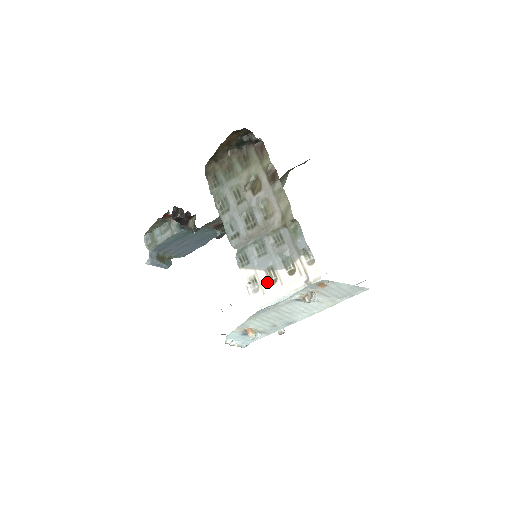
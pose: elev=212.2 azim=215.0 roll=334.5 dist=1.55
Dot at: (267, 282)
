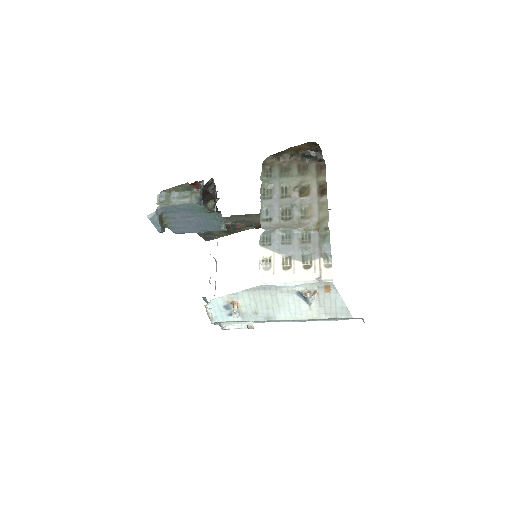
Dot at: (281, 266)
